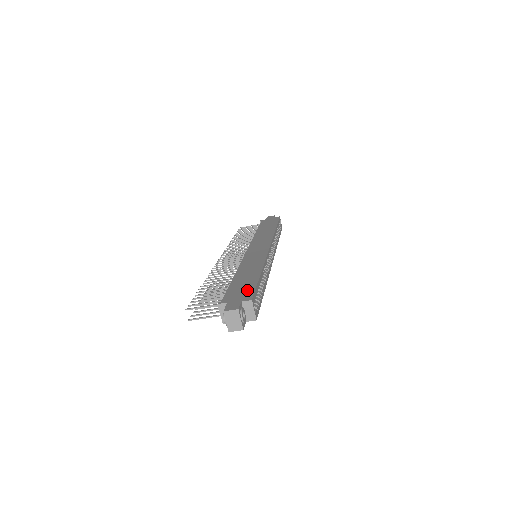
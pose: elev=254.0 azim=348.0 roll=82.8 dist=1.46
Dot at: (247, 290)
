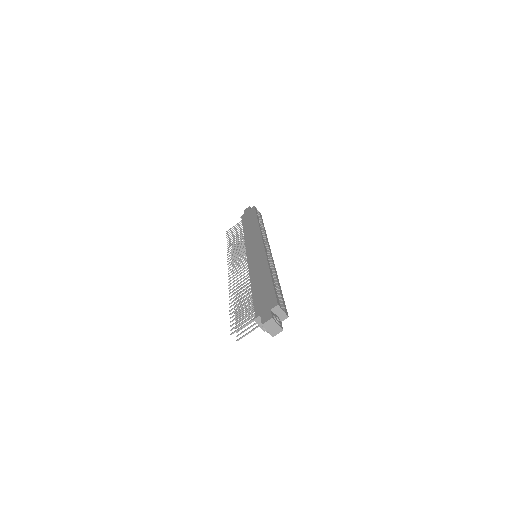
Dot at: (269, 297)
